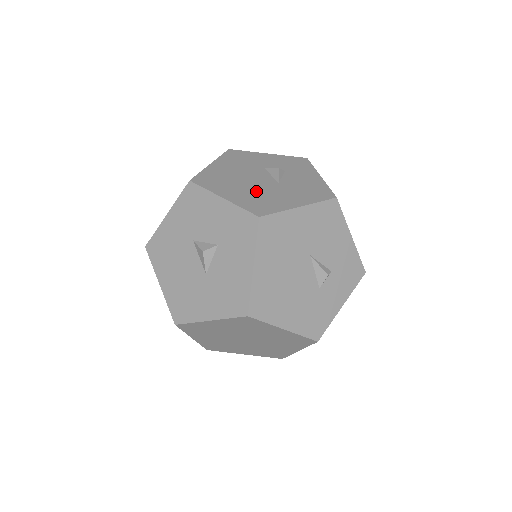
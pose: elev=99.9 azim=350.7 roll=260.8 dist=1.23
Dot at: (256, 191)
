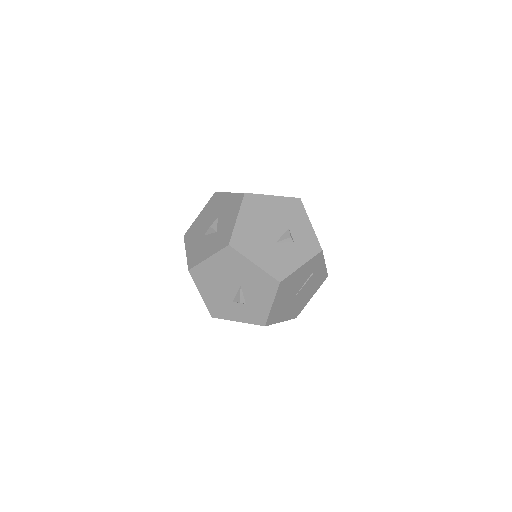
Dot at: (256, 233)
